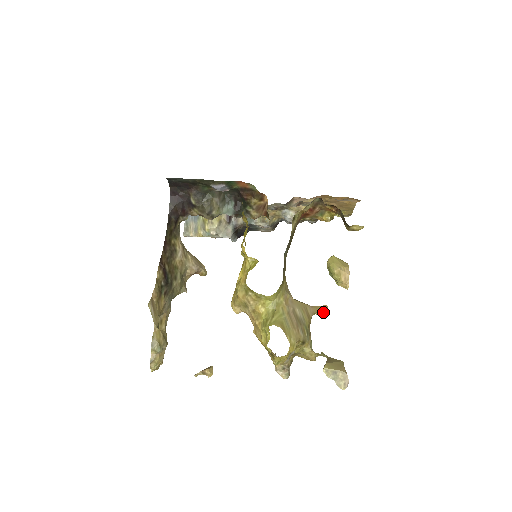
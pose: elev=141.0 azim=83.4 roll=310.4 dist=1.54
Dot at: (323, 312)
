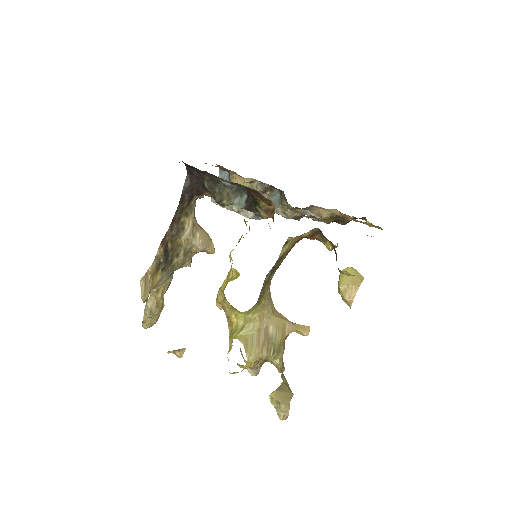
Dot at: (302, 333)
